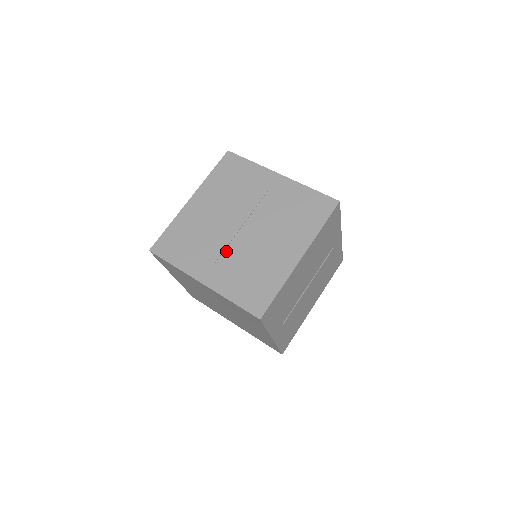
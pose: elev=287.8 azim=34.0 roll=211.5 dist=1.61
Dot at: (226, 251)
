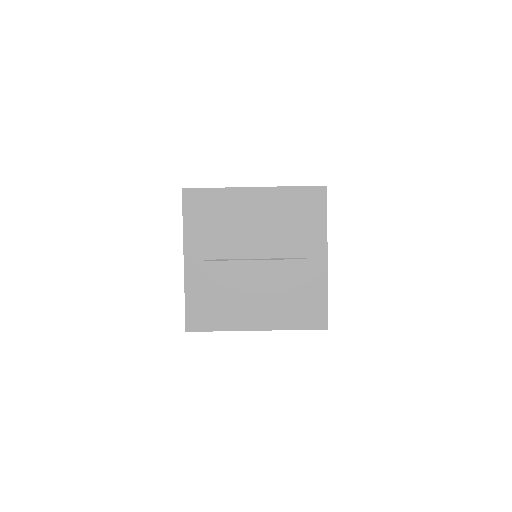
Dot at: (224, 262)
